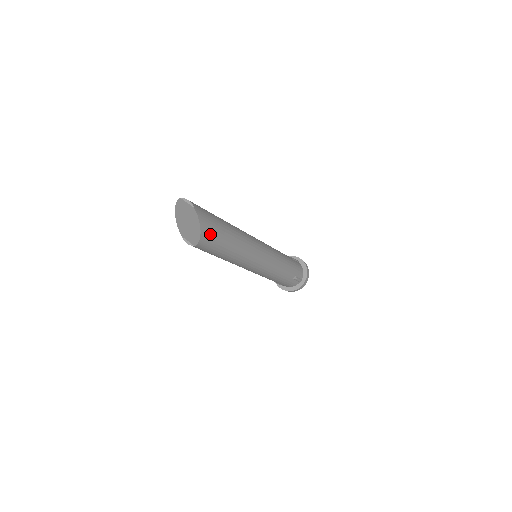
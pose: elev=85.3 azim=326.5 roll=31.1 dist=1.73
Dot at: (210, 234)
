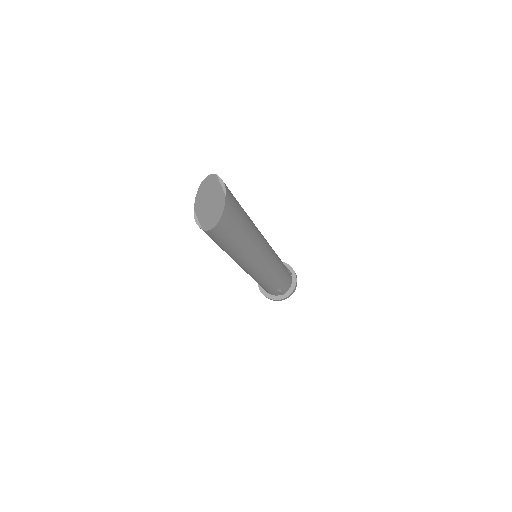
Dot at: (226, 228)
